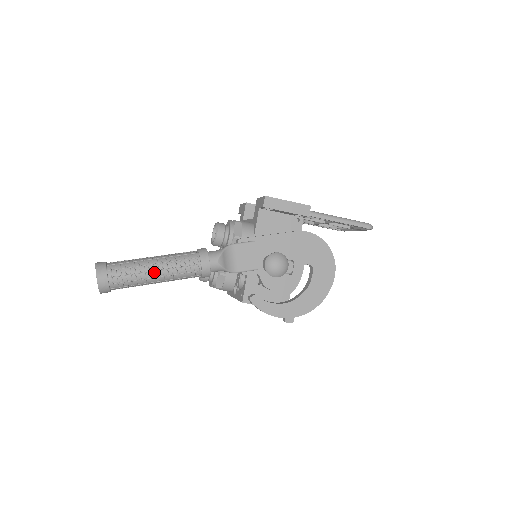
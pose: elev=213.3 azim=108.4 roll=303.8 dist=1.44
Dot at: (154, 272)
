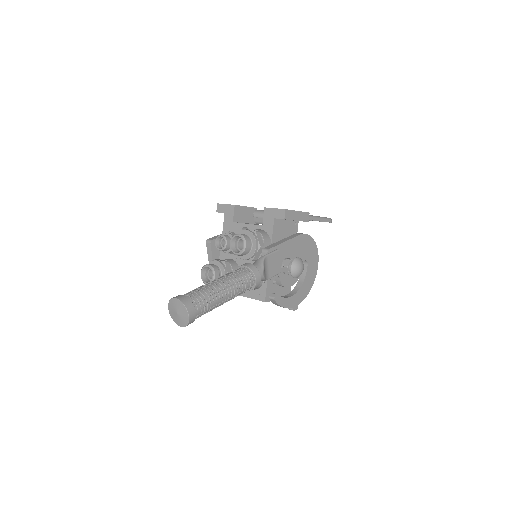
Dot at: (226, 296)
